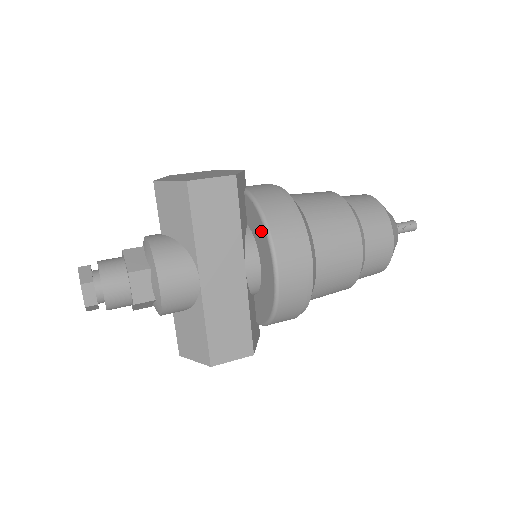
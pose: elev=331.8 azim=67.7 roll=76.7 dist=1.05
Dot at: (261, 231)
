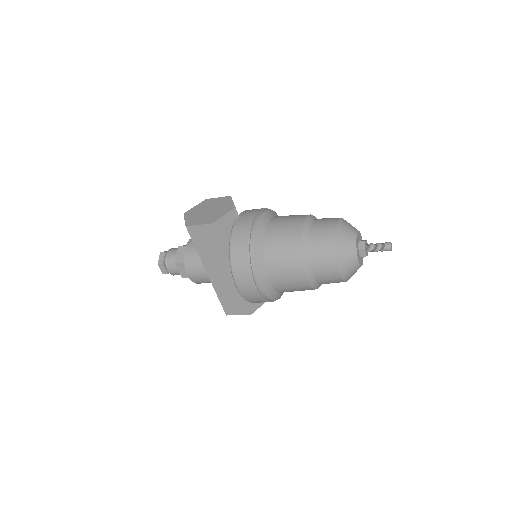
Dot at: occluded
